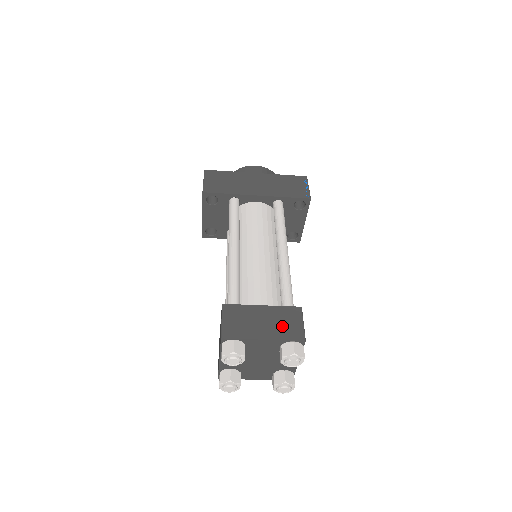
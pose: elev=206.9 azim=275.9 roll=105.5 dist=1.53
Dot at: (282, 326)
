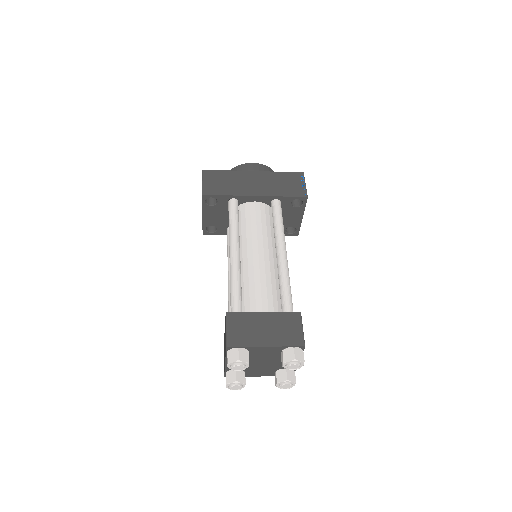
Dot at: (283, 332)
